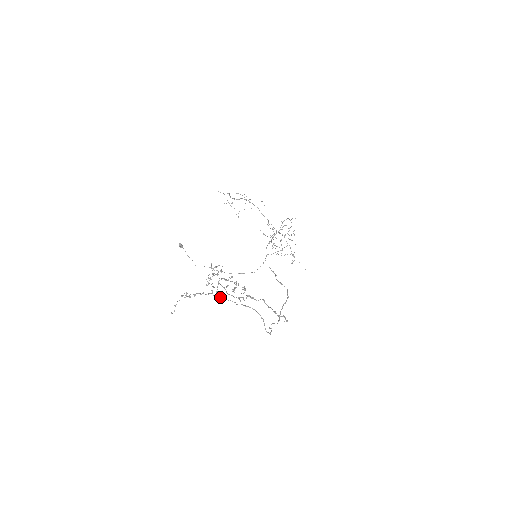
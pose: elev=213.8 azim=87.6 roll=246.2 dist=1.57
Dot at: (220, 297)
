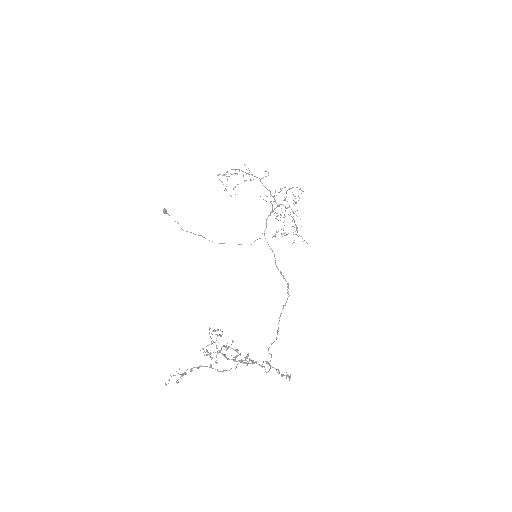
Dot at: (220, 371)
